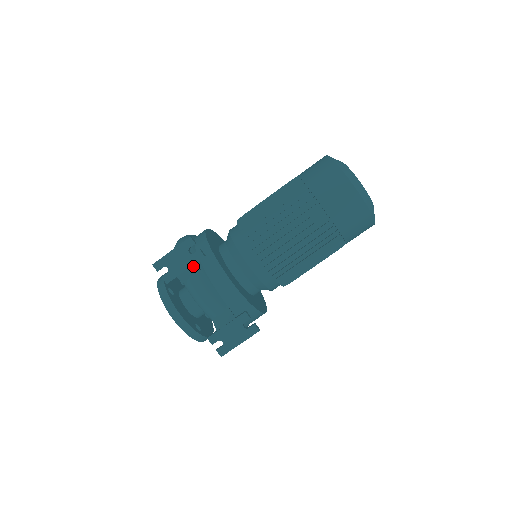
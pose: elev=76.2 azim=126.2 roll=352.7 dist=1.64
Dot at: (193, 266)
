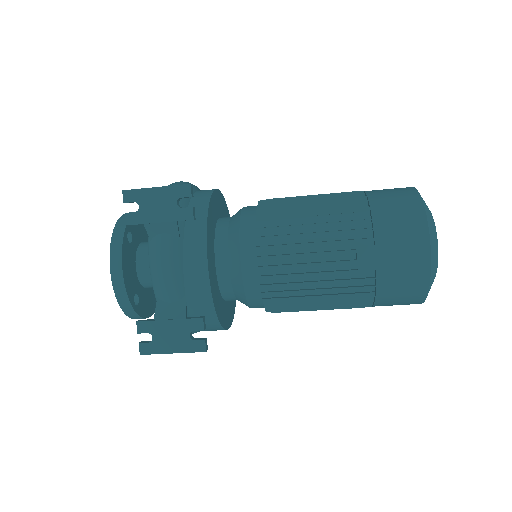
Dot at: (172, 223)
